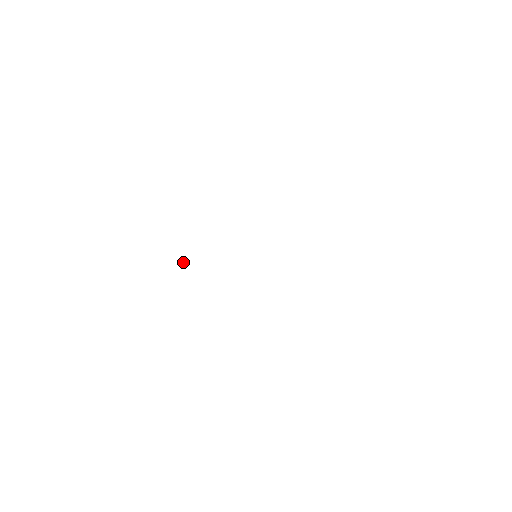
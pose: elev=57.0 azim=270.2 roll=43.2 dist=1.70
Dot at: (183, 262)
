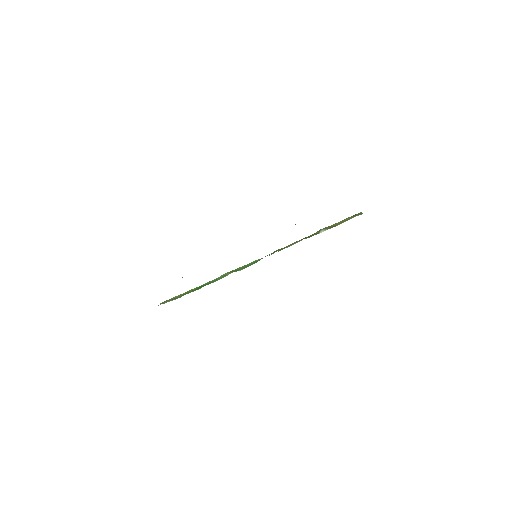
Dot at: occluded
